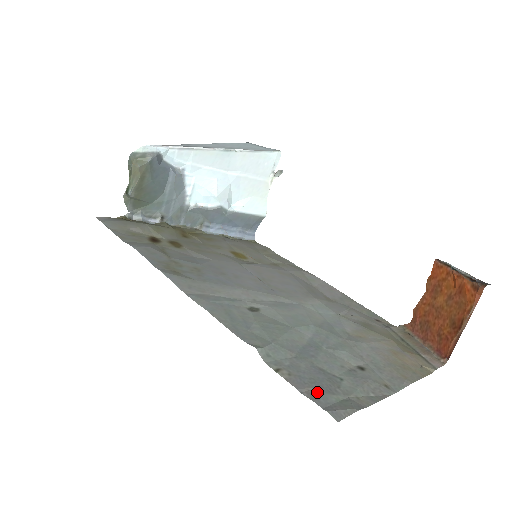
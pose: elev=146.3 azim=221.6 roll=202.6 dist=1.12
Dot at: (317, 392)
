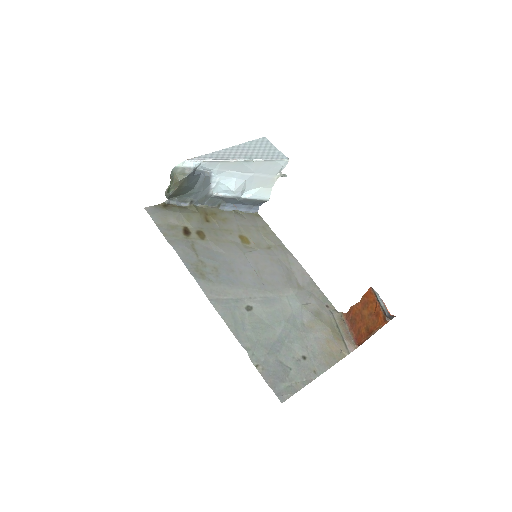
Dot at: (275, 382)
